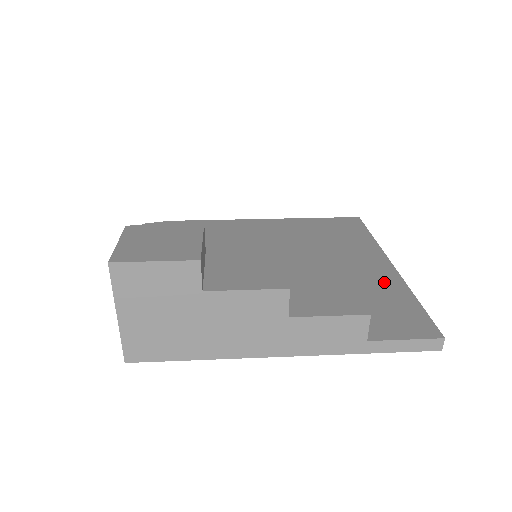
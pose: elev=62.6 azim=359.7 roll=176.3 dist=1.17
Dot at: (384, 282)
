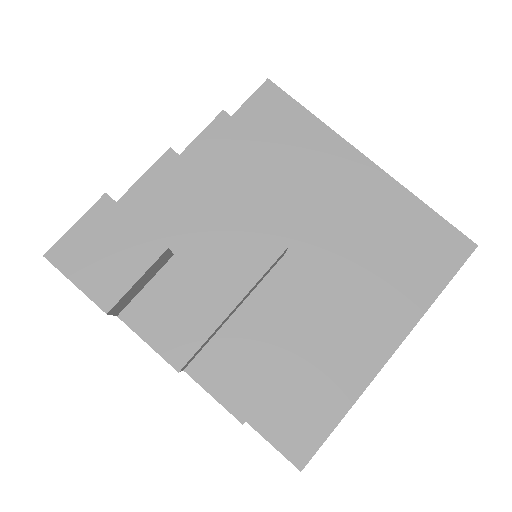
Dot at: (348, 371)
